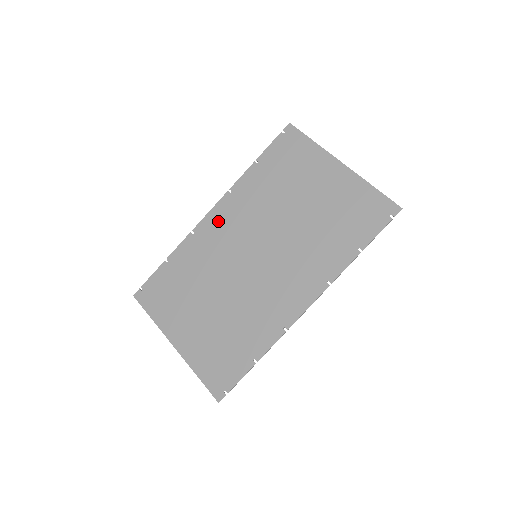
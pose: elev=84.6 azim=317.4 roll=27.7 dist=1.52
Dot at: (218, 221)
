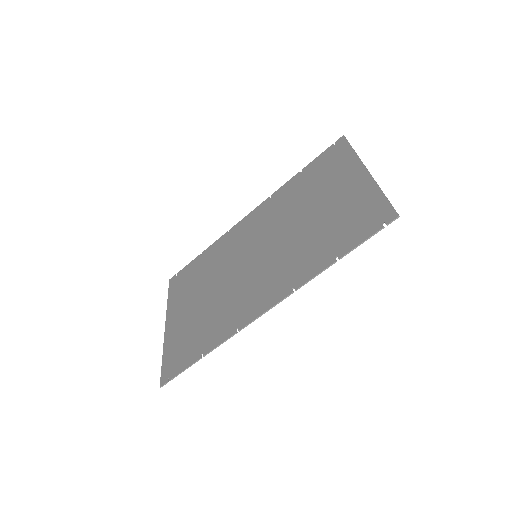
Dot at: (249, 223)
